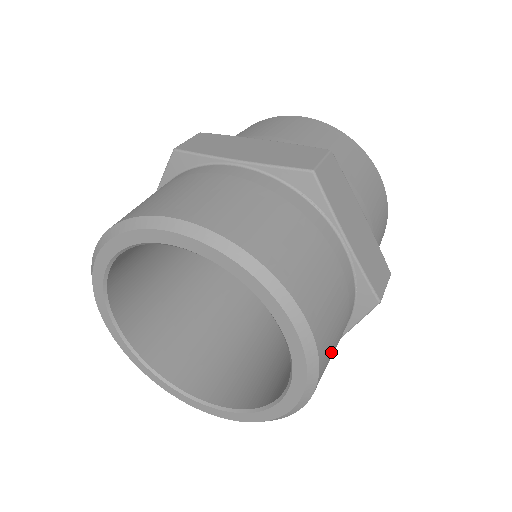
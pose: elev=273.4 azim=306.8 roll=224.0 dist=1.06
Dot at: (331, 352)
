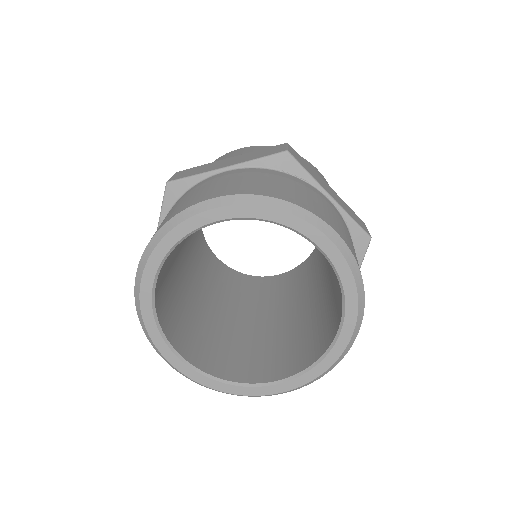
Dot at: occluded
